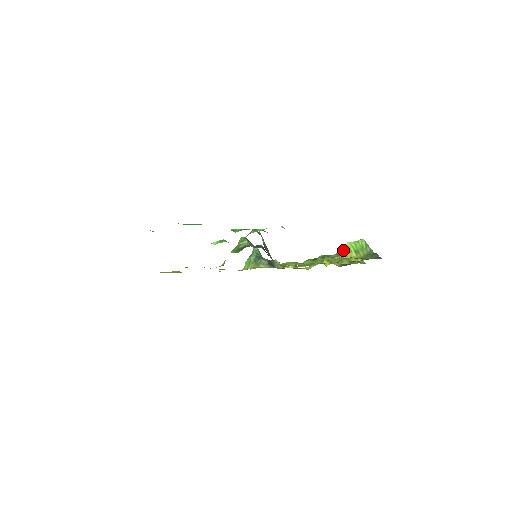
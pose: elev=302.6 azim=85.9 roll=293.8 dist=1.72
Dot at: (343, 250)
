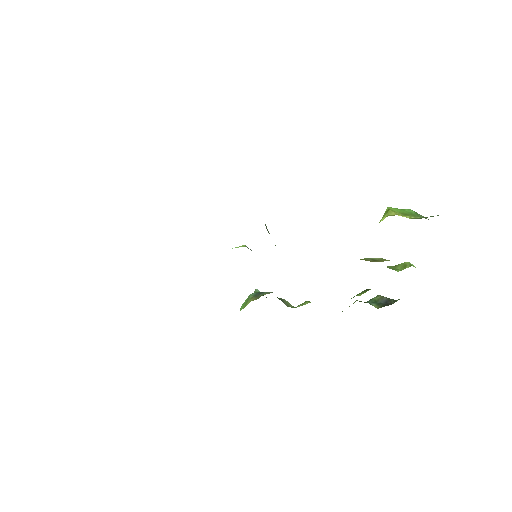
Dot at: occluded
